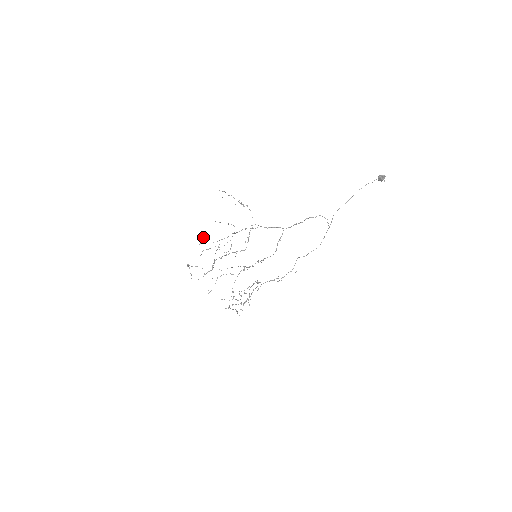
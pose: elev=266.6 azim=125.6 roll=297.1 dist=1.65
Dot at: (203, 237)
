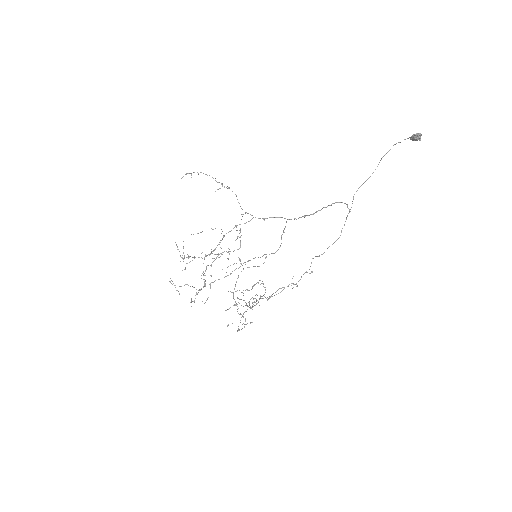
Dot at: occluded
